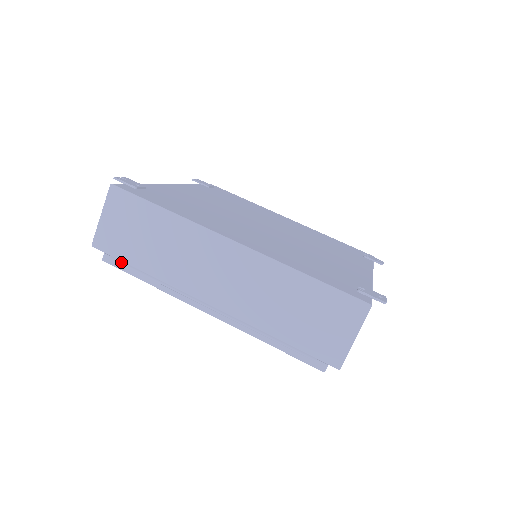
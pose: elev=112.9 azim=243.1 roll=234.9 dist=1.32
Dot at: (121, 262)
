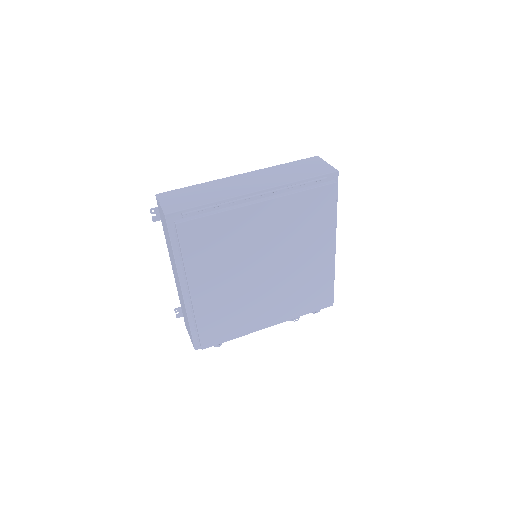
Dot at: (190, 211)
